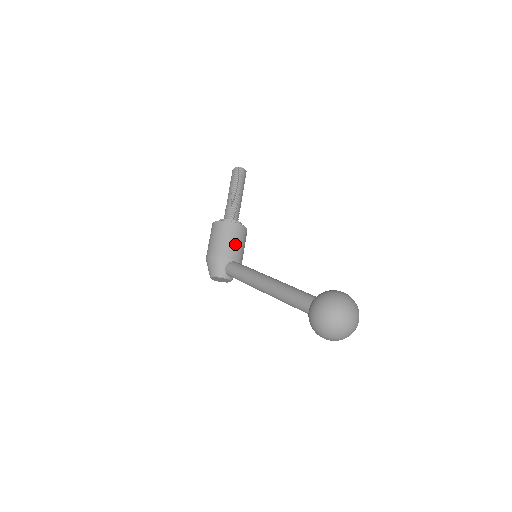
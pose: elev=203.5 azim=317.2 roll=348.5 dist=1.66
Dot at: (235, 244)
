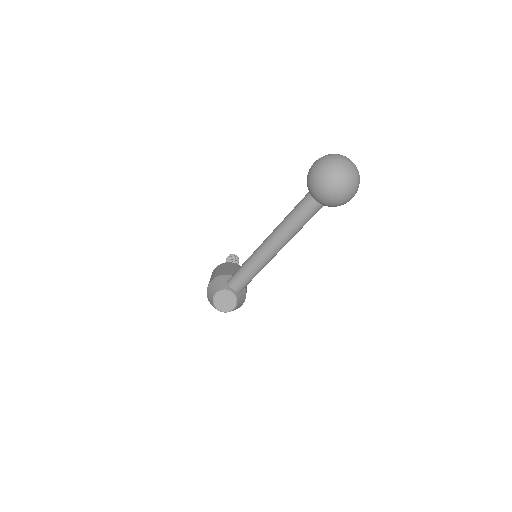
Dot at: (235, 271)
